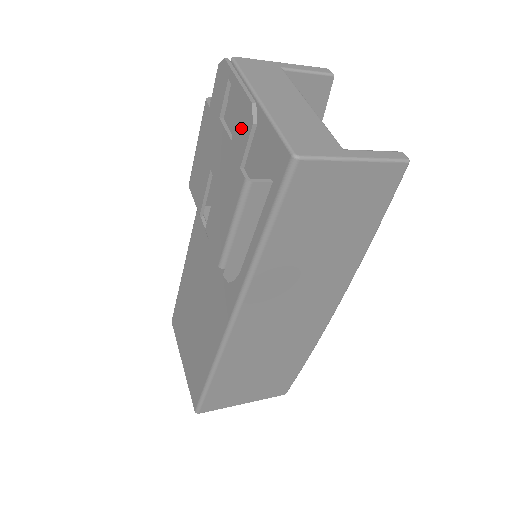
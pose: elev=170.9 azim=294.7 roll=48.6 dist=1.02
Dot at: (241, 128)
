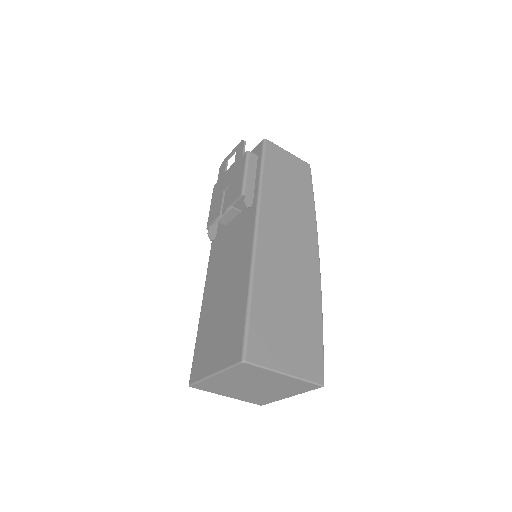
Dot at: (239, 151)
